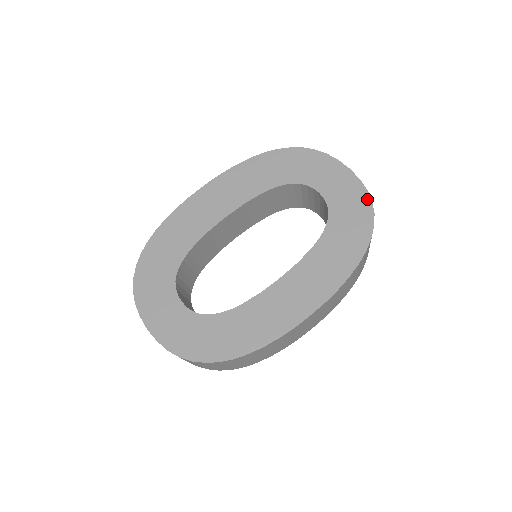
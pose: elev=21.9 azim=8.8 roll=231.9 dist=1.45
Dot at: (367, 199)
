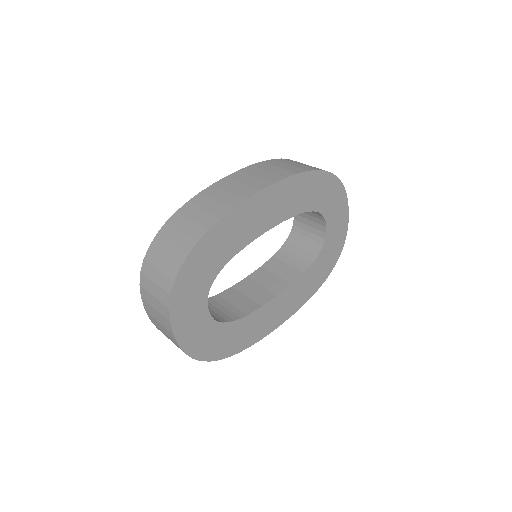
Dot at: (344, 241)
